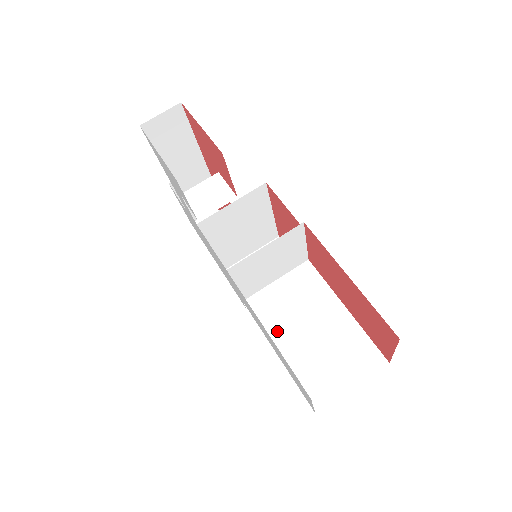
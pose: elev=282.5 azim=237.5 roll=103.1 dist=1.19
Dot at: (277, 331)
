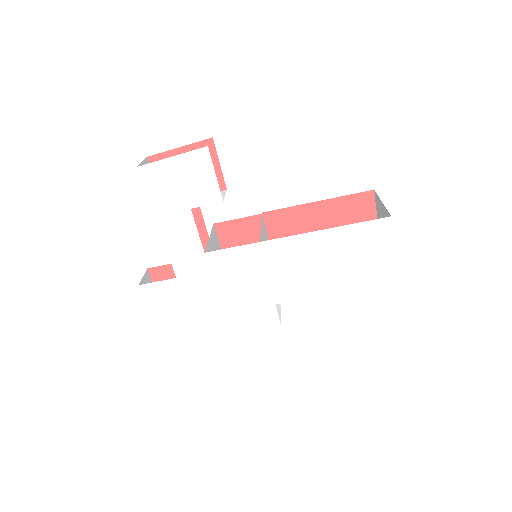
Dot at: occluded
